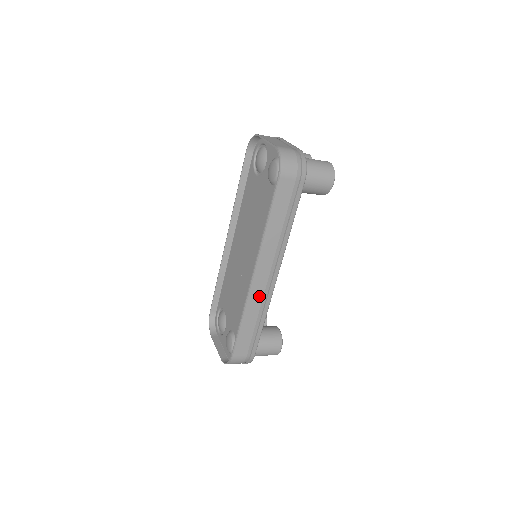
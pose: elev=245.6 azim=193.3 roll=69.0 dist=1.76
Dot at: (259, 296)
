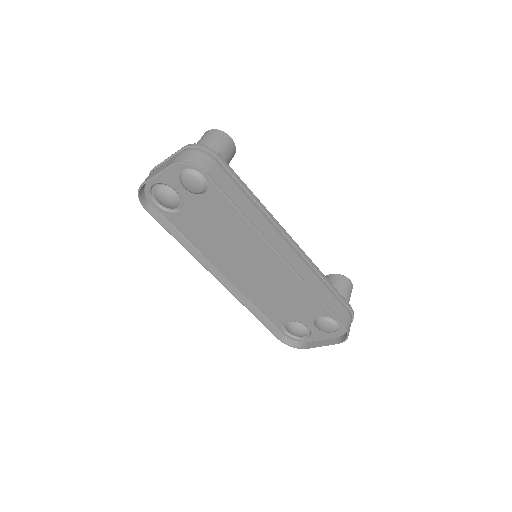
Dot at: (303, 266)
